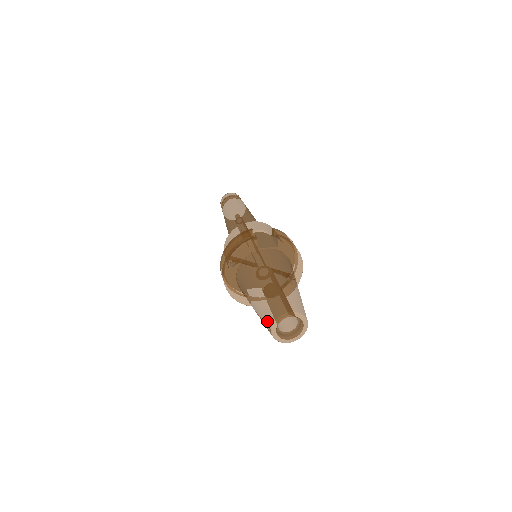
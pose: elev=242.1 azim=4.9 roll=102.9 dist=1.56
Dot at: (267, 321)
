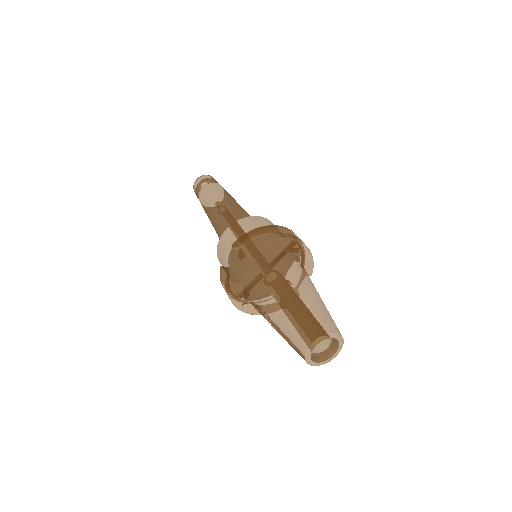
Dot at: occluded
